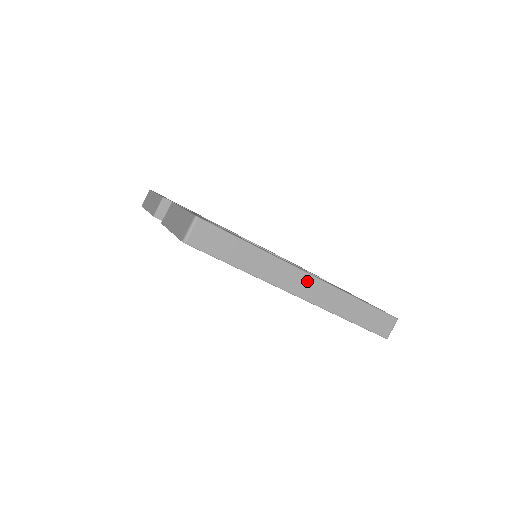
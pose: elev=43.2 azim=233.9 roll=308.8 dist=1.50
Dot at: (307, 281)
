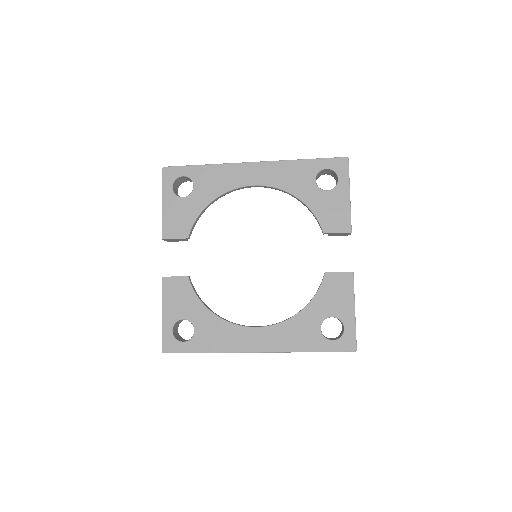
Dot at: occluded
